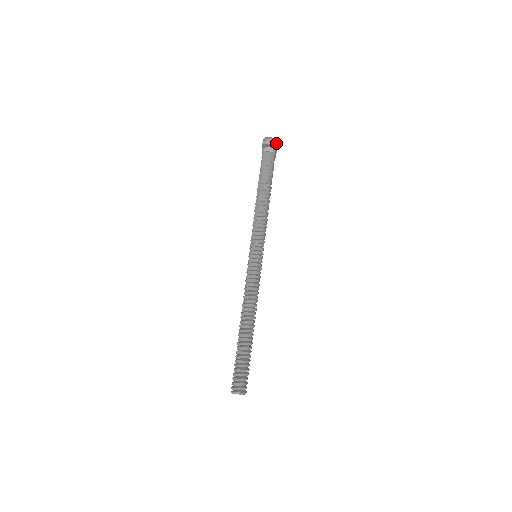
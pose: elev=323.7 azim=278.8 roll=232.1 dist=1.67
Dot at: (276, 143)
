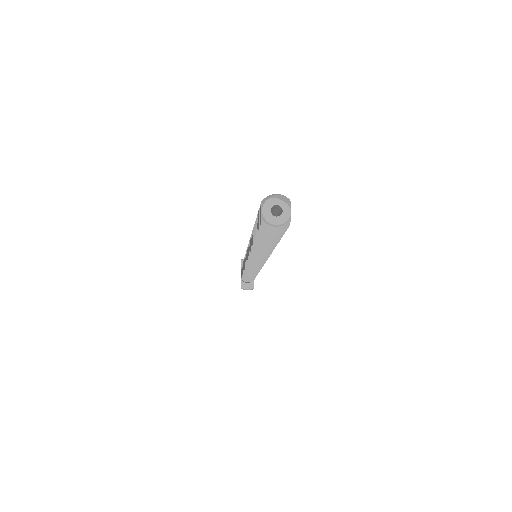
Dot at: occluded
